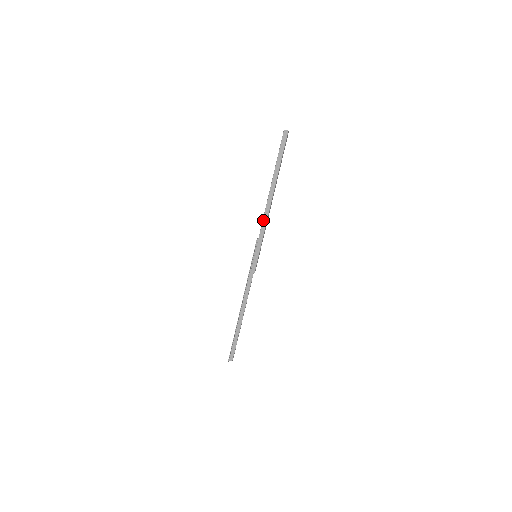
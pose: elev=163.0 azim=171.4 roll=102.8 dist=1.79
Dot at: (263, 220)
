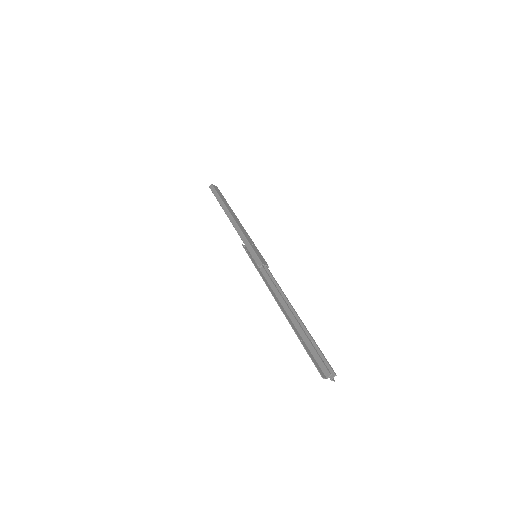
Dot at: occluded
